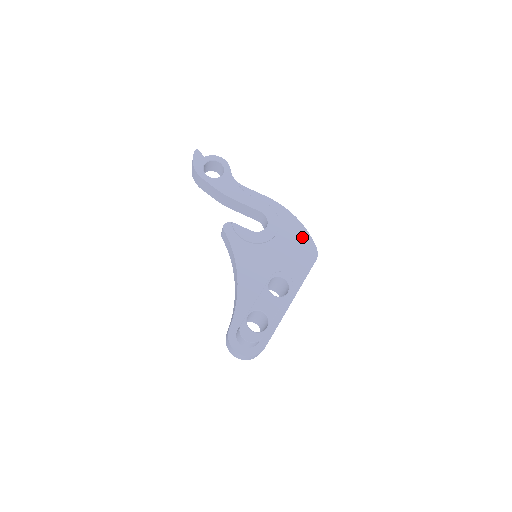
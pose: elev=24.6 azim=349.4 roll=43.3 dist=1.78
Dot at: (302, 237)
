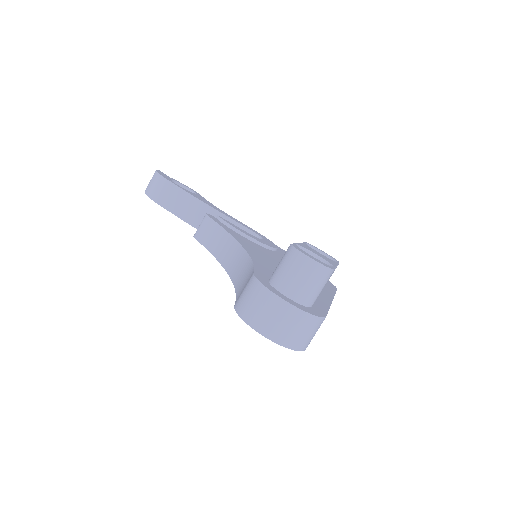
Dot at: occluded
